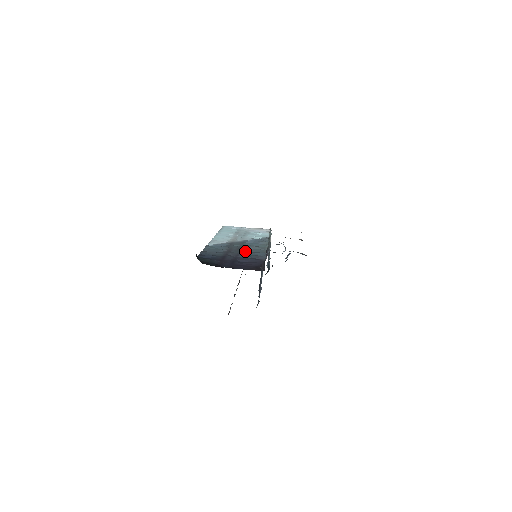
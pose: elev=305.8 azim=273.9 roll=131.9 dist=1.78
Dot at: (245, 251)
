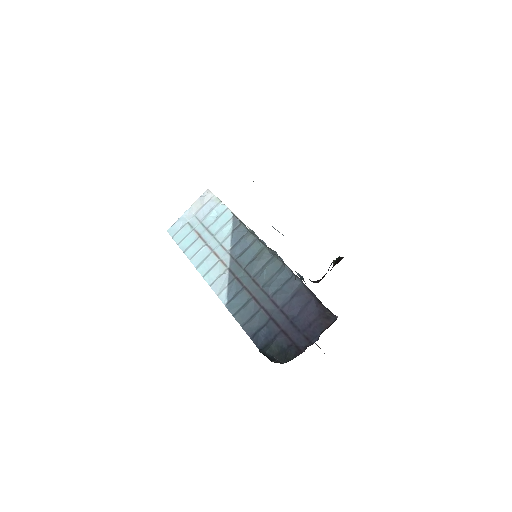
Dot at: (266, 283)
